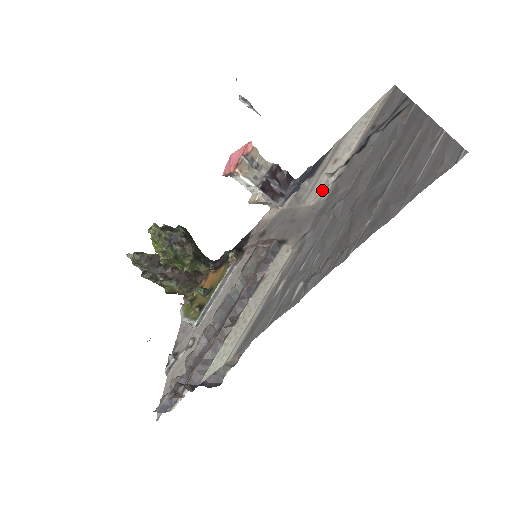
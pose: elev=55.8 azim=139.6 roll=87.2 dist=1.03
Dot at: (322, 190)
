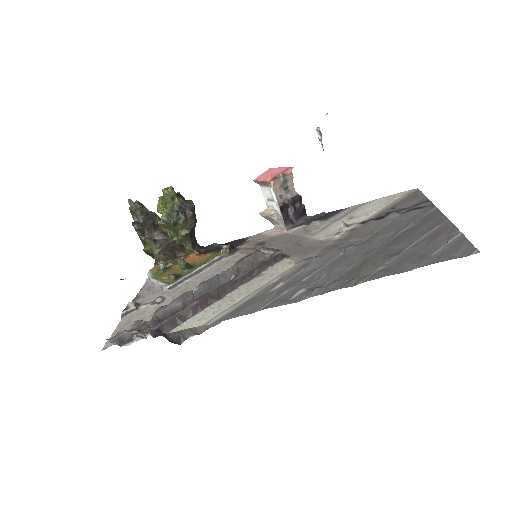
Dot at: (335, 233)
